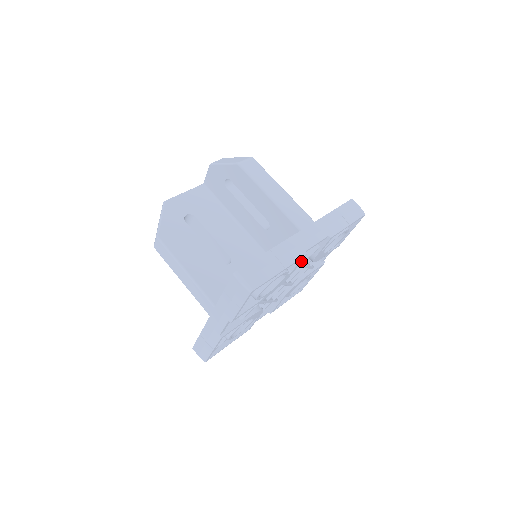
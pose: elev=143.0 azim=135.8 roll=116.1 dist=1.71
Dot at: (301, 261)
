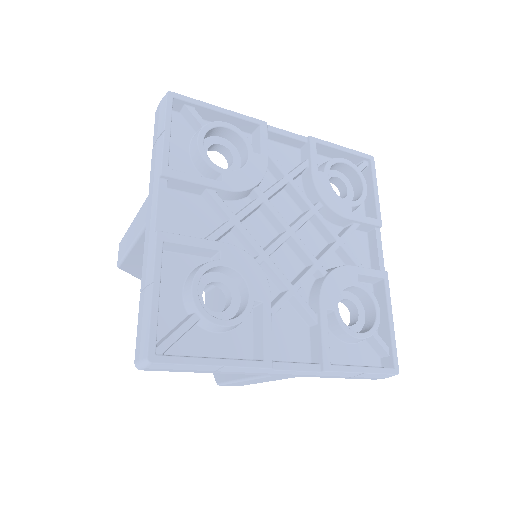
Dot at: (287, 174)
